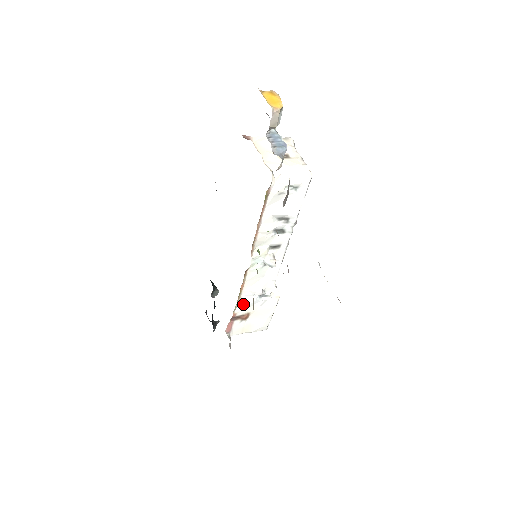
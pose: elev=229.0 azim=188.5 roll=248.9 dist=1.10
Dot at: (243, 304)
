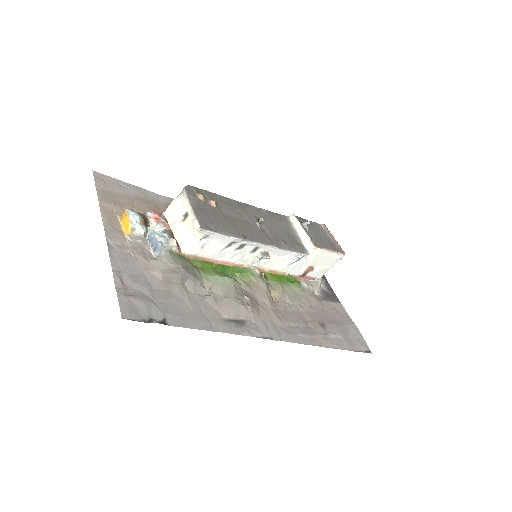
Dot at: (294, 270)
